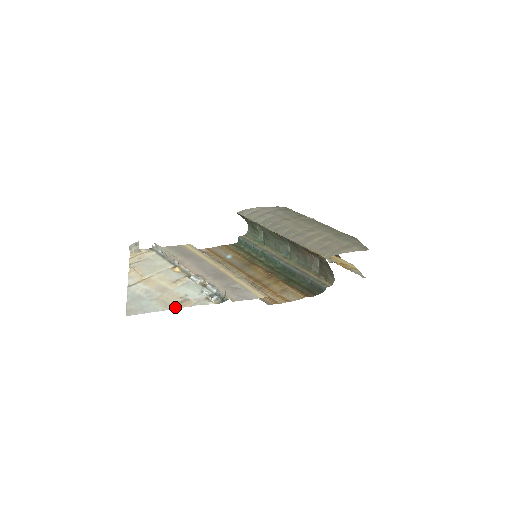
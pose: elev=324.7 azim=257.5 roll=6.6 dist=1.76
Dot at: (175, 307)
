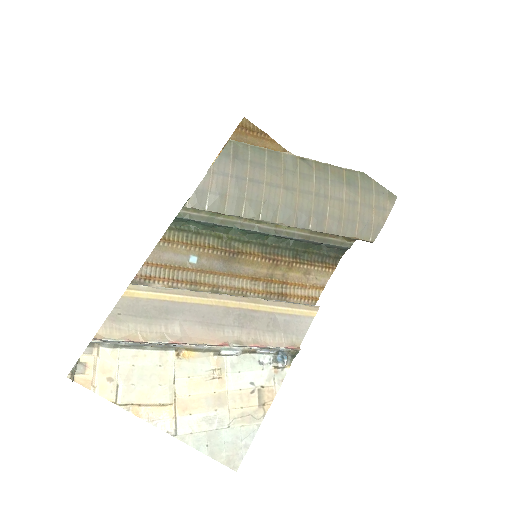
Dot at: (264, 411)
